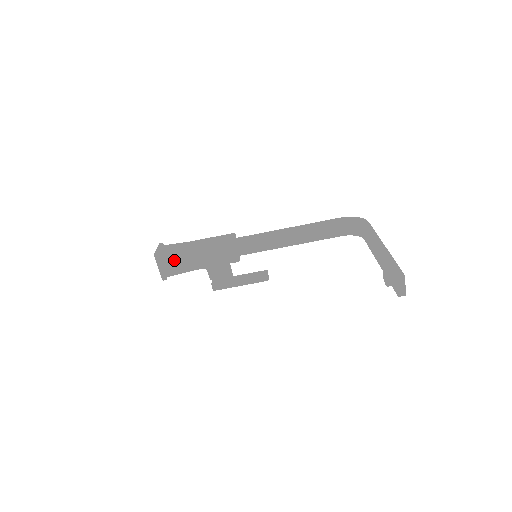
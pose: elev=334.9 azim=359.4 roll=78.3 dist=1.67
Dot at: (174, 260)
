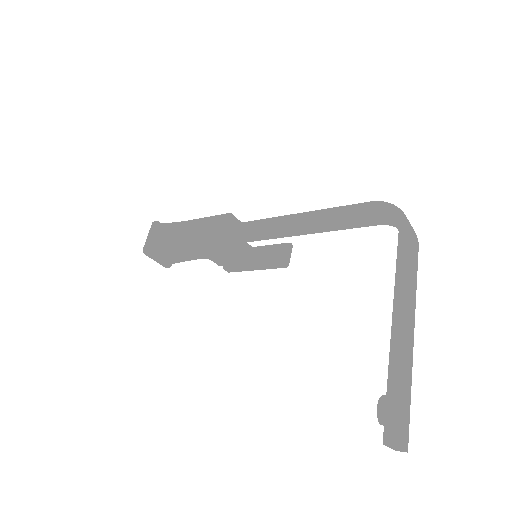
Dot at: (167, 253)
